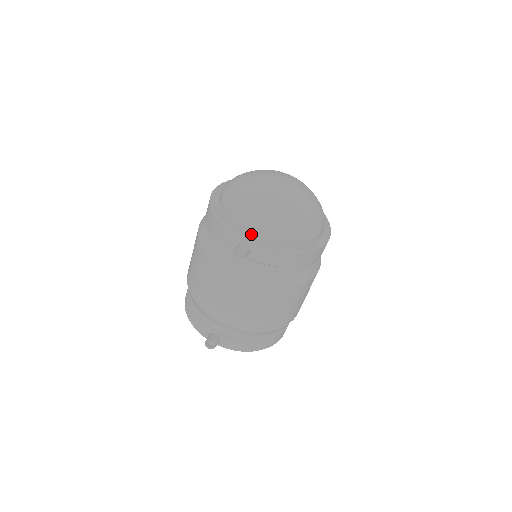
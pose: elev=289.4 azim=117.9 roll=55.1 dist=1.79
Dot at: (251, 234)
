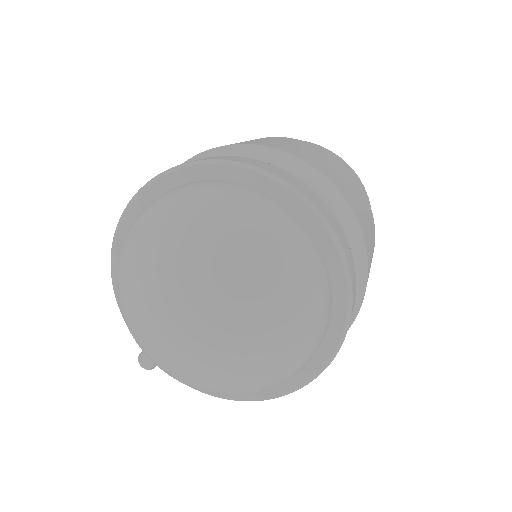
Dot at: occluded
